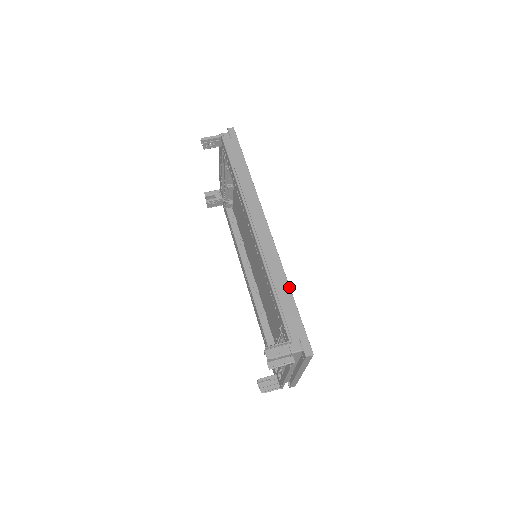
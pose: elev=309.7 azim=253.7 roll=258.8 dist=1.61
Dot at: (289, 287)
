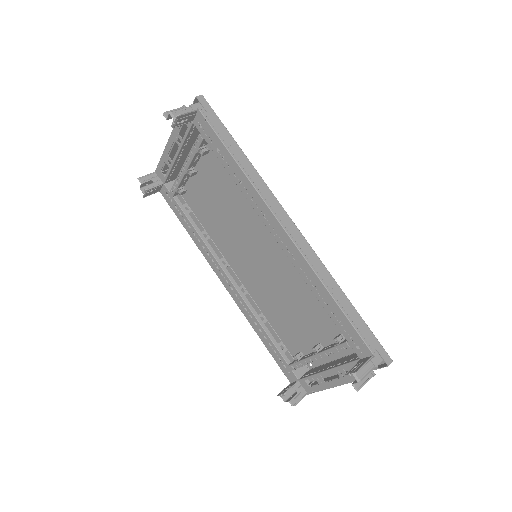
Dot at: (343, 293)
